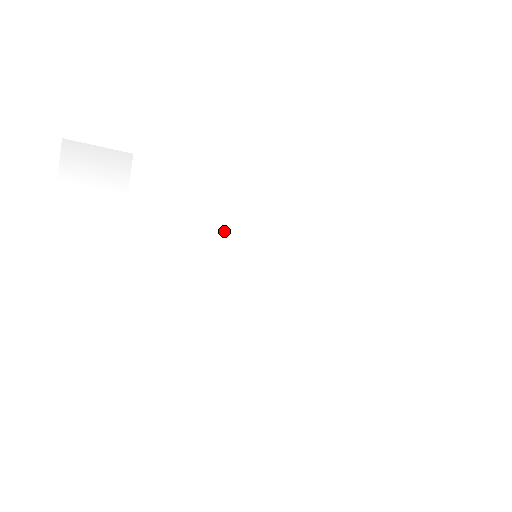
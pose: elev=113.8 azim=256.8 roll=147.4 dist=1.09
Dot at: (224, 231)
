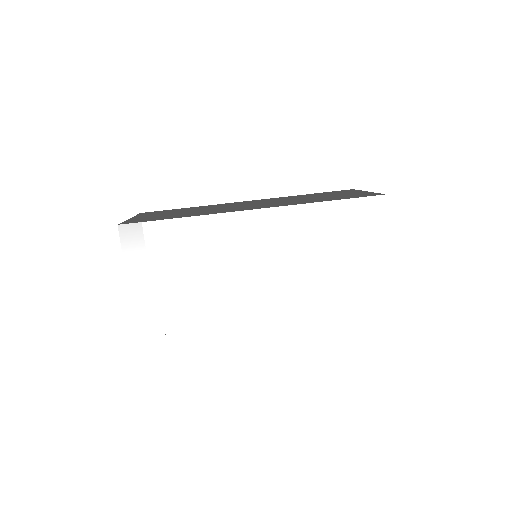
Dot at: (240, 249)
